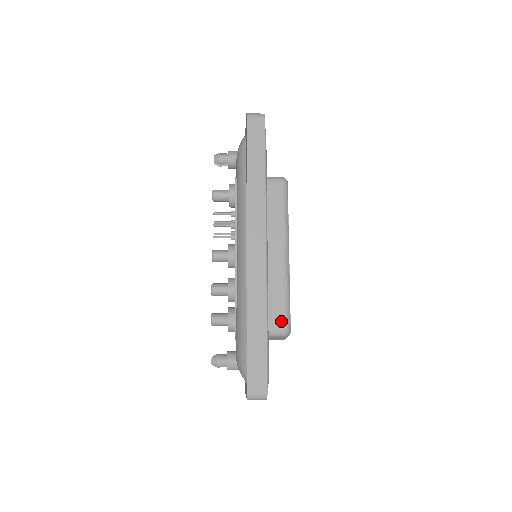
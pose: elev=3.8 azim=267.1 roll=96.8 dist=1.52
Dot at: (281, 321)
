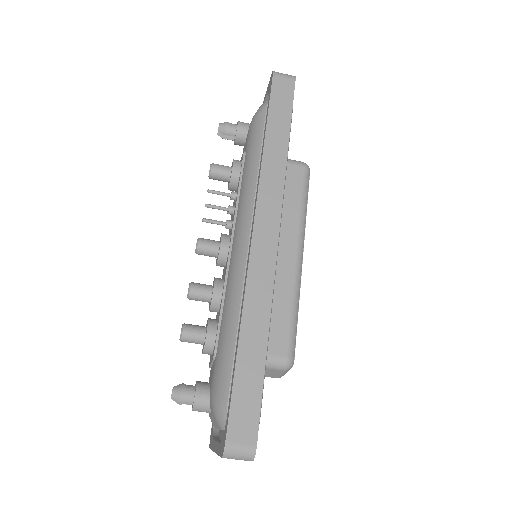
Dot at: (283, 346)
